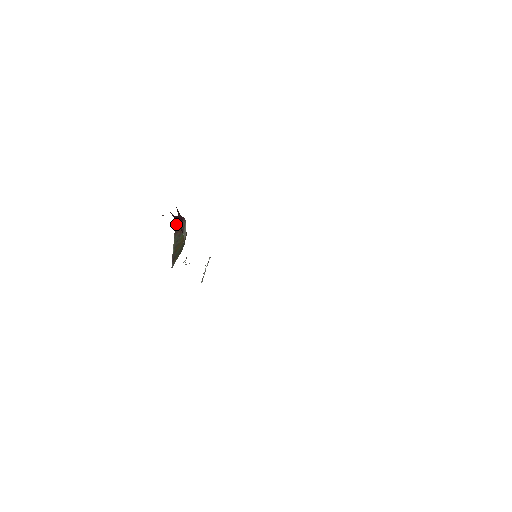
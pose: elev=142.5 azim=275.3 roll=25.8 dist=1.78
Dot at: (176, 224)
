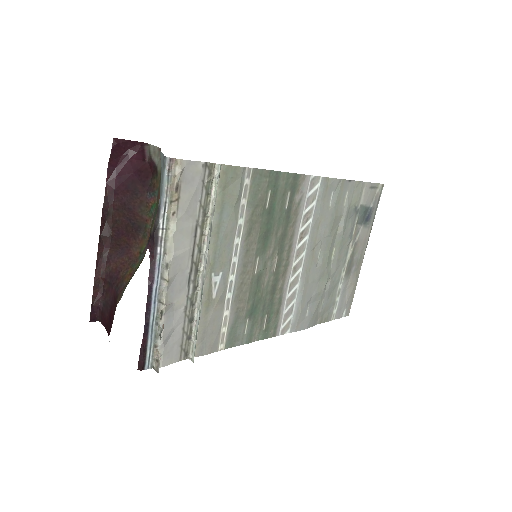
Dot at: occluded
